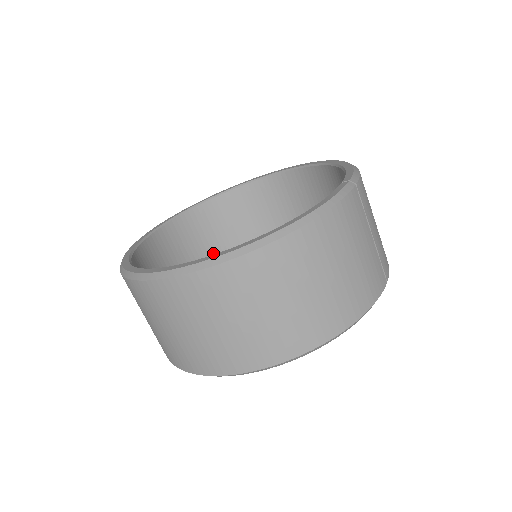
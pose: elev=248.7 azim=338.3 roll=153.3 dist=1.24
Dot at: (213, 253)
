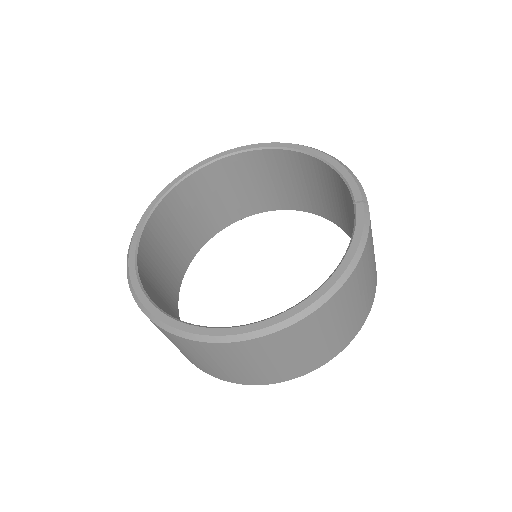
Dot at: (182, 237)
